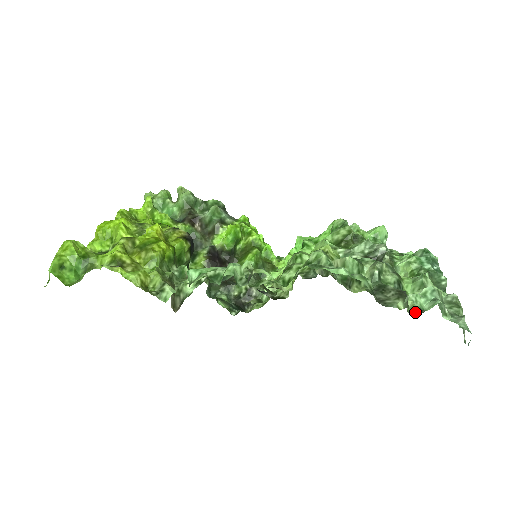
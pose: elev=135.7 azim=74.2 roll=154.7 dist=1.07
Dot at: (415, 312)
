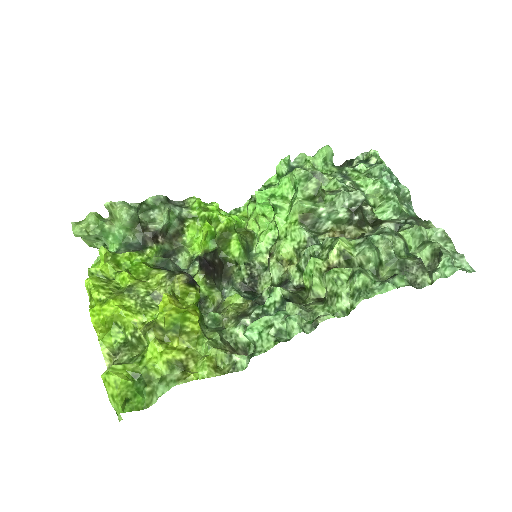
Dot at: (430, 268)
